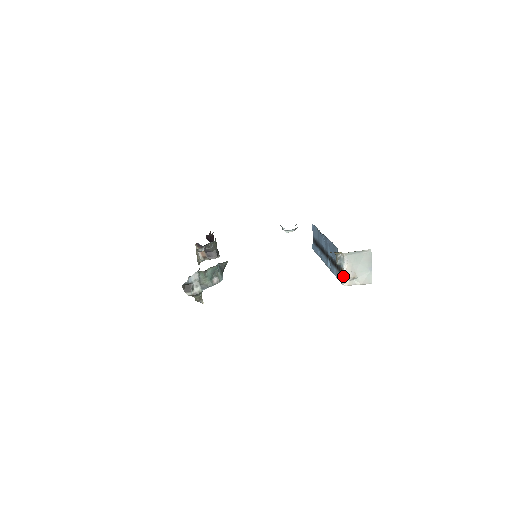
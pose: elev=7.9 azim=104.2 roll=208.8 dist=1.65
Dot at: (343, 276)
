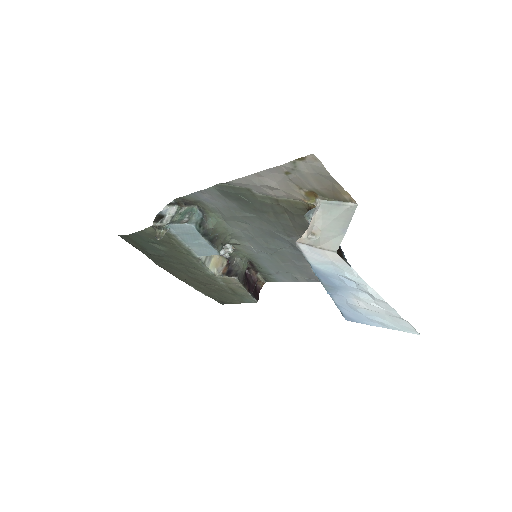
Dot at: occluded
